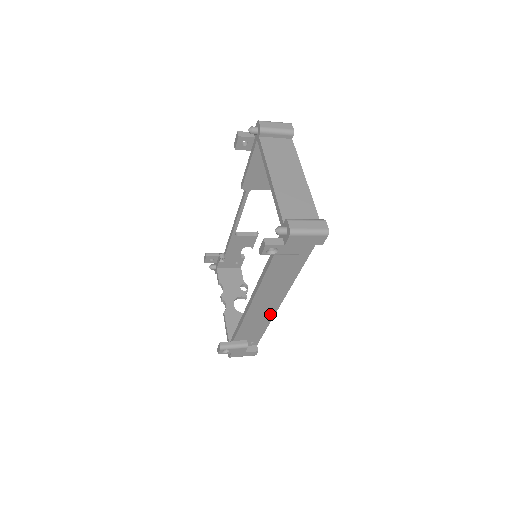
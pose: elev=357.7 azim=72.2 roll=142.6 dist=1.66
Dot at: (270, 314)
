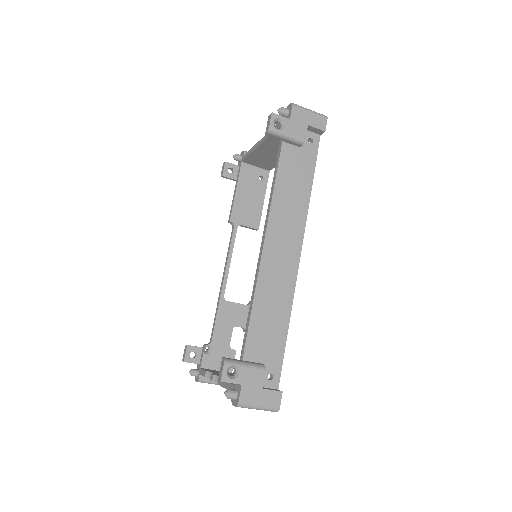
Dot at: (288, 288)
